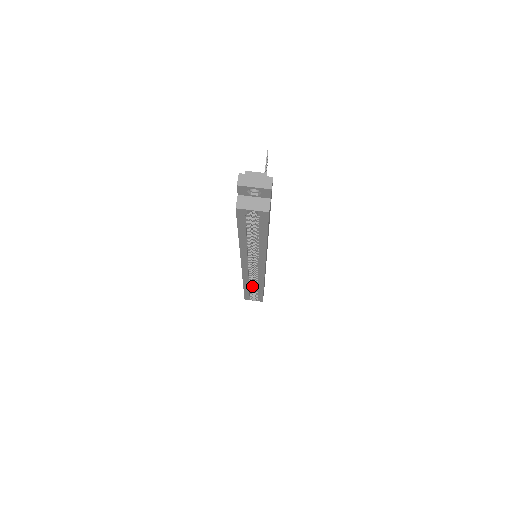
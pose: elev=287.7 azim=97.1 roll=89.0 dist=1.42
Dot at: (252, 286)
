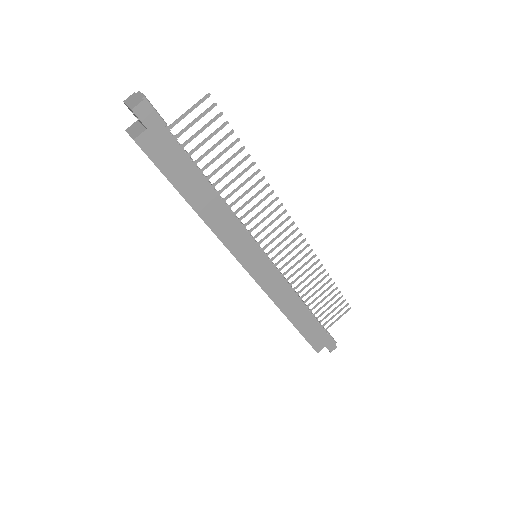
Dot at: occluded
